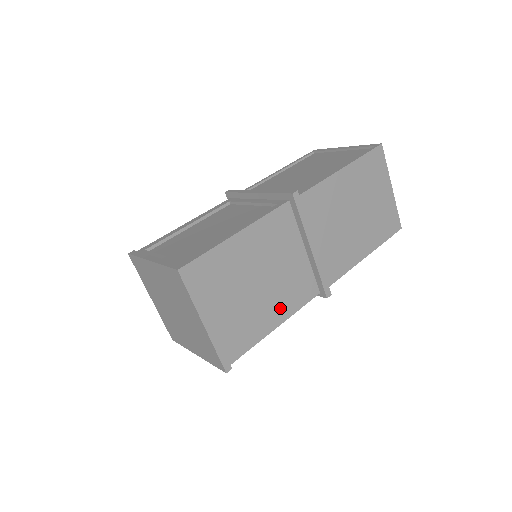
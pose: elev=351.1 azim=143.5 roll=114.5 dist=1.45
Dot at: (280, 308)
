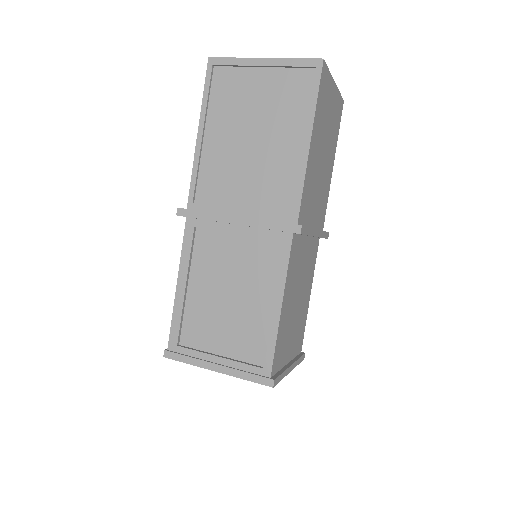
Dot at: (308, 287)
